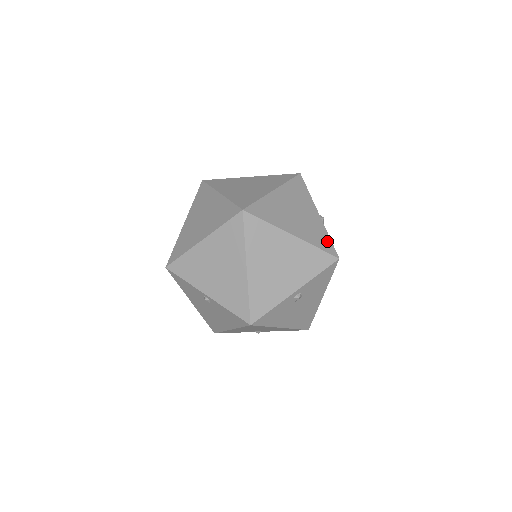
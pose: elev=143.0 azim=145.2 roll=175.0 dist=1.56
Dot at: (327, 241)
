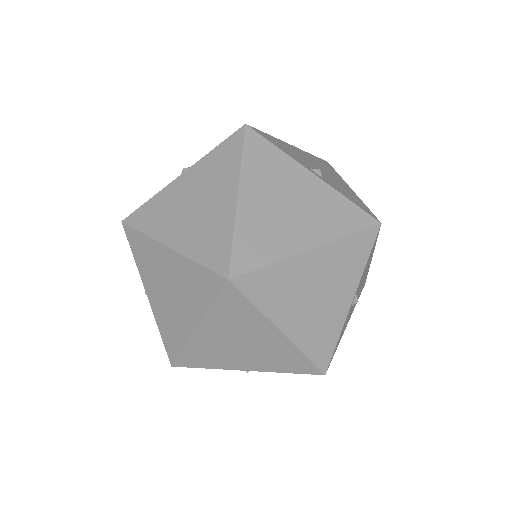
Dot at: (351, 210)
